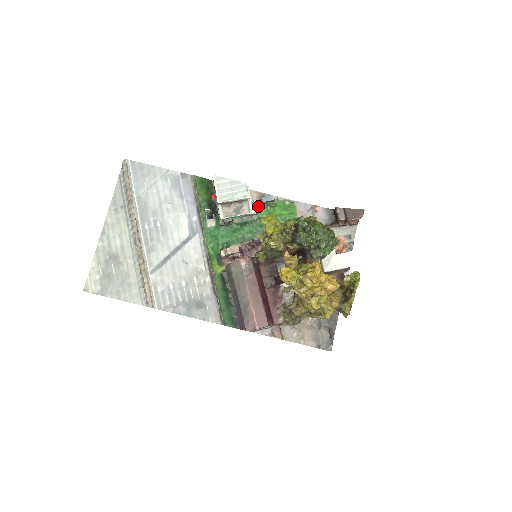
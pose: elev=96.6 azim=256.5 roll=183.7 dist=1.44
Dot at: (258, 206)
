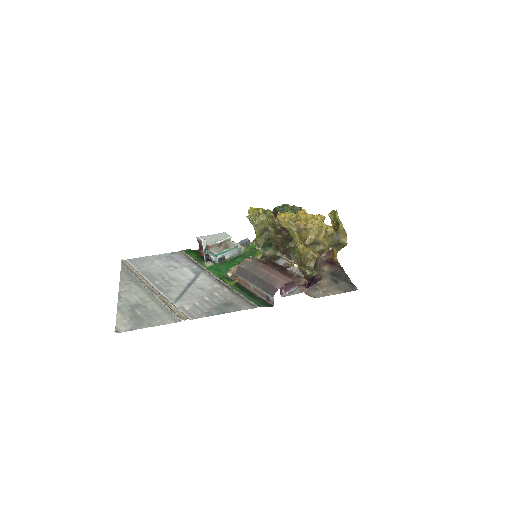
Dot at: occluded
